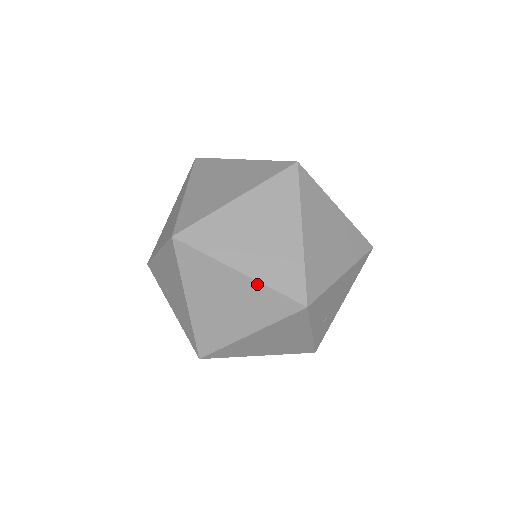
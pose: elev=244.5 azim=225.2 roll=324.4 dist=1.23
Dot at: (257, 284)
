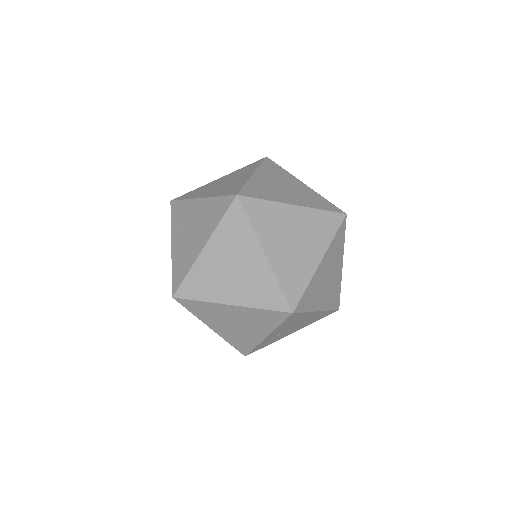
Dot at: (271, 272)
